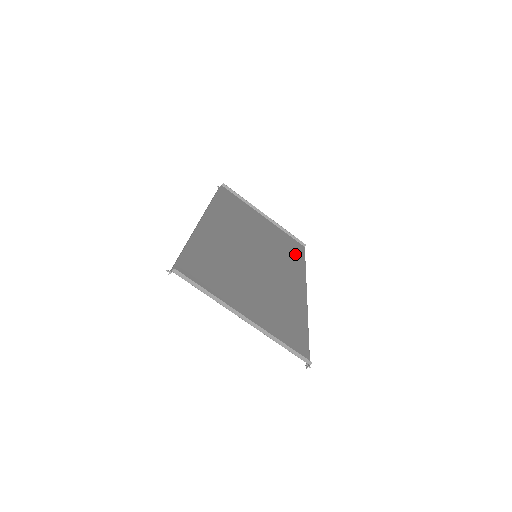
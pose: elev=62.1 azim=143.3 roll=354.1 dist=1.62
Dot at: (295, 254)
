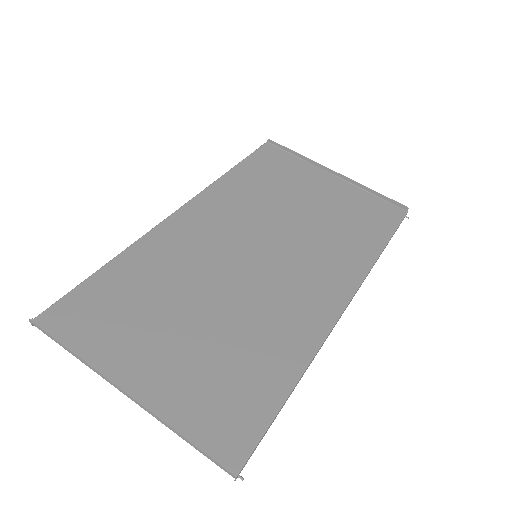
Dot at: (368, 232)
